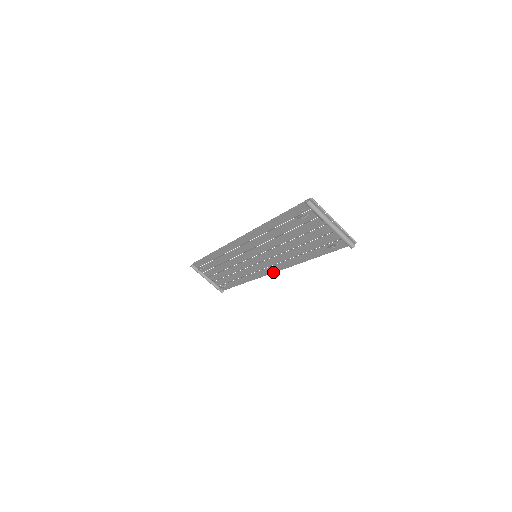
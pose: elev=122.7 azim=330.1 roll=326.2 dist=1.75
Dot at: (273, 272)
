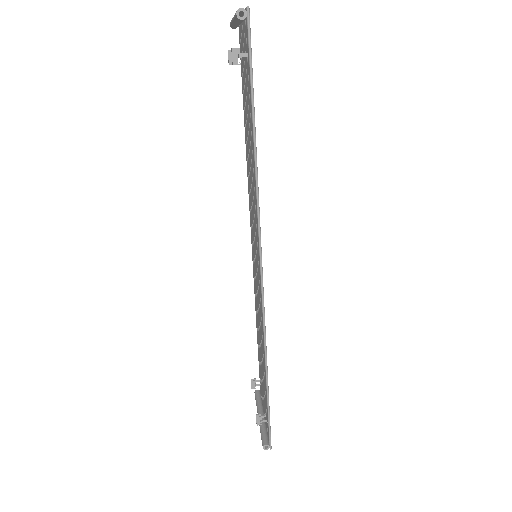
Dot at: (261, 276)
